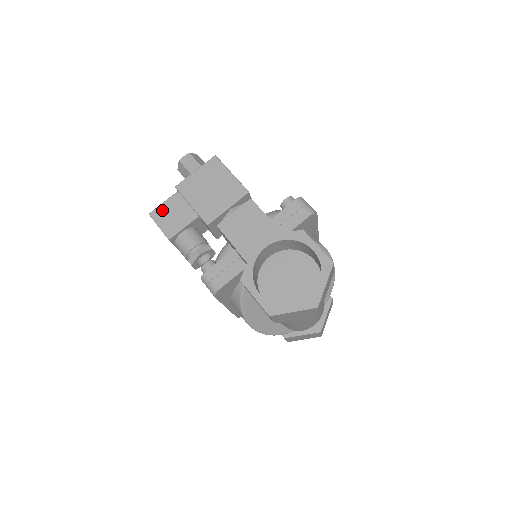
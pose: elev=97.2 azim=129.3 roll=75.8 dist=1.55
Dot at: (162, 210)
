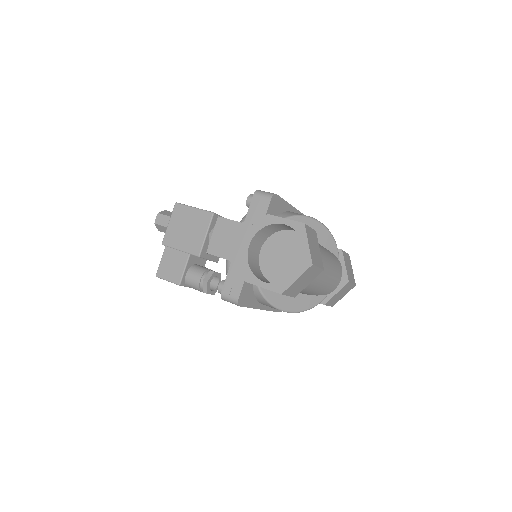
Dot at: (163, 267)
